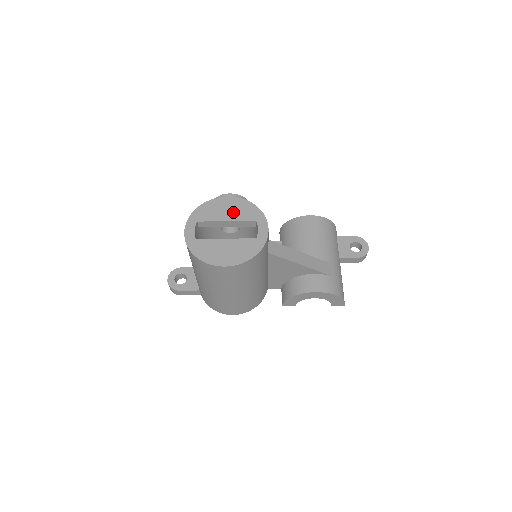
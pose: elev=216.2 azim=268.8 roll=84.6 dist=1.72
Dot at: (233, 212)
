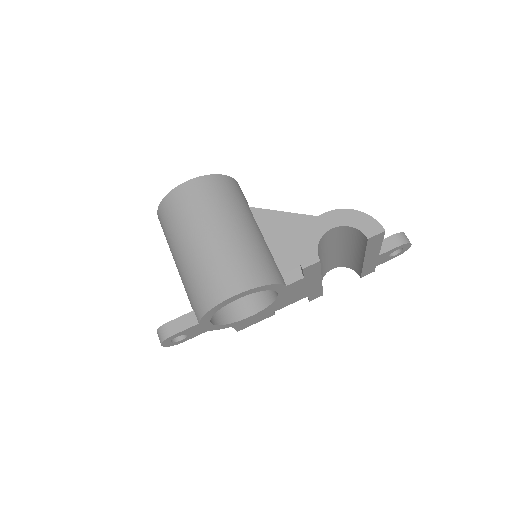
Dot at: occluded
